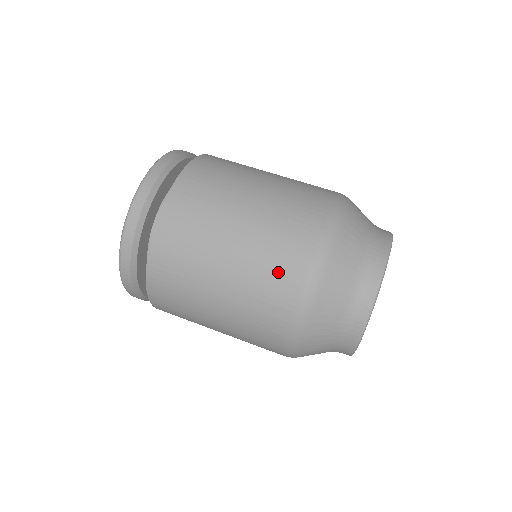
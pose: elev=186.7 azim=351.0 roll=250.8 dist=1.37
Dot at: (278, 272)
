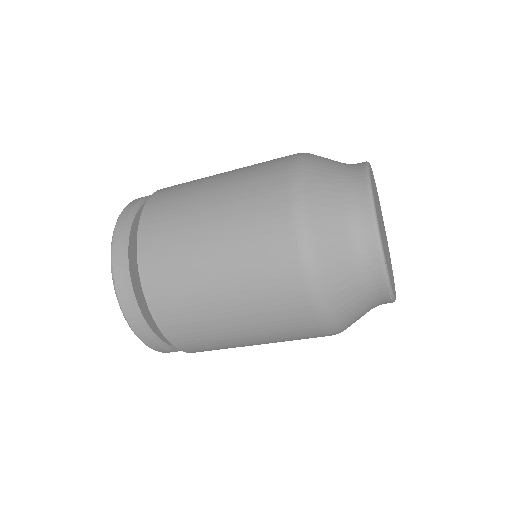
Dot at: (261, 195)
